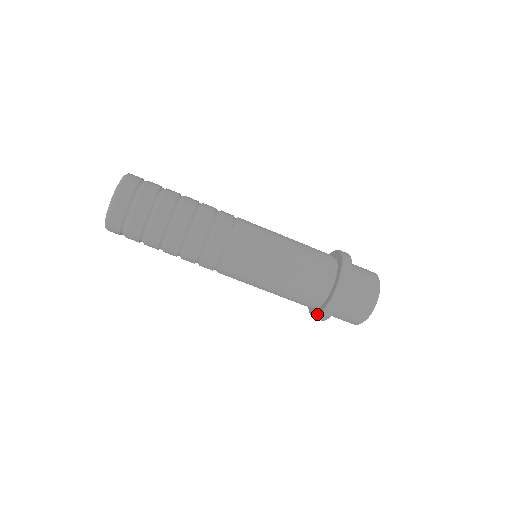
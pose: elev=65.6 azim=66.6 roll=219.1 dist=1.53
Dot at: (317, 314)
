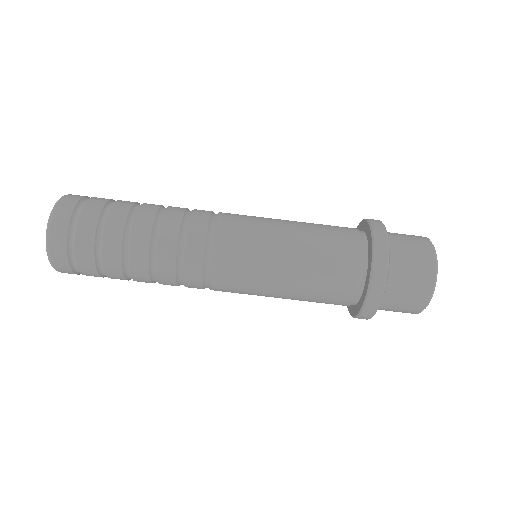
Dot at: (352, 315)
